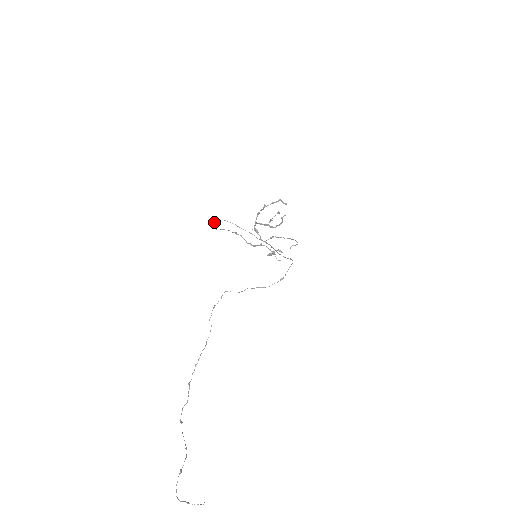
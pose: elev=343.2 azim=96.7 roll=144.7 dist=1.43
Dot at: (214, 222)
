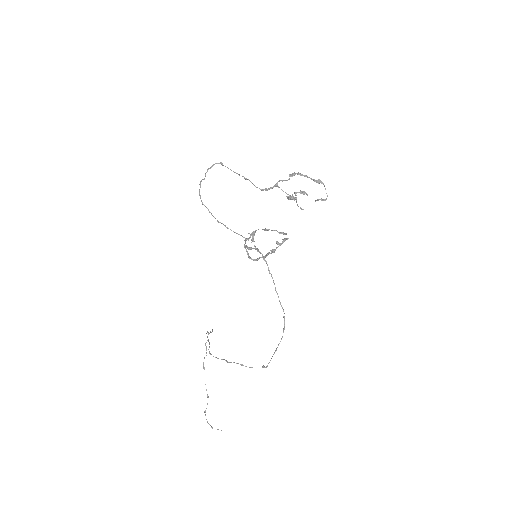
Dot at: occluded
